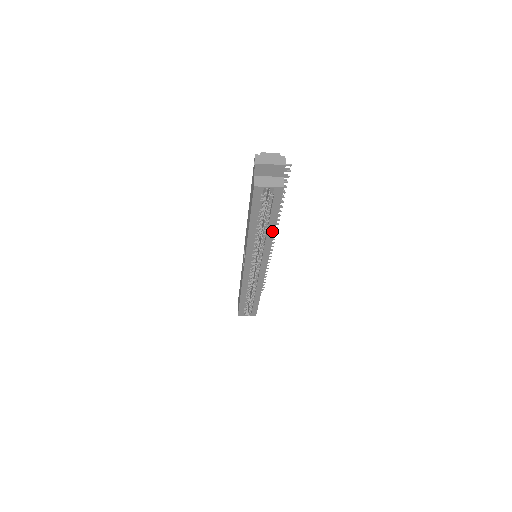
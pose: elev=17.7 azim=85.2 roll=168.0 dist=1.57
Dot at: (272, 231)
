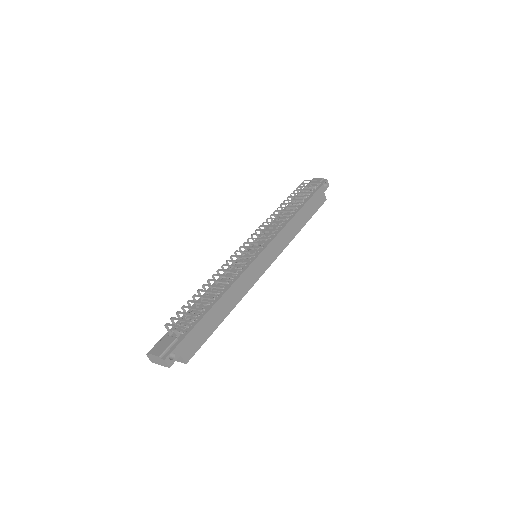
Dot at: (228, 313)
